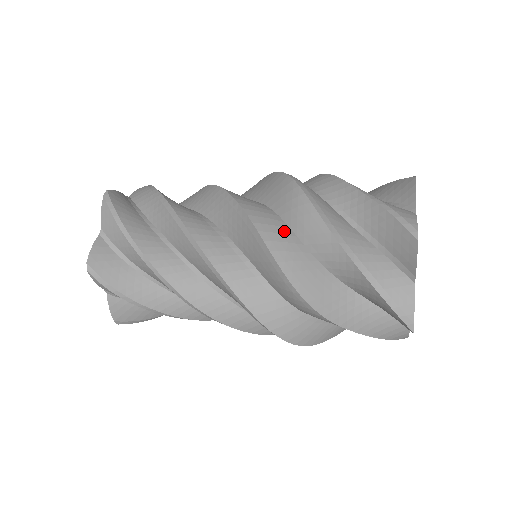
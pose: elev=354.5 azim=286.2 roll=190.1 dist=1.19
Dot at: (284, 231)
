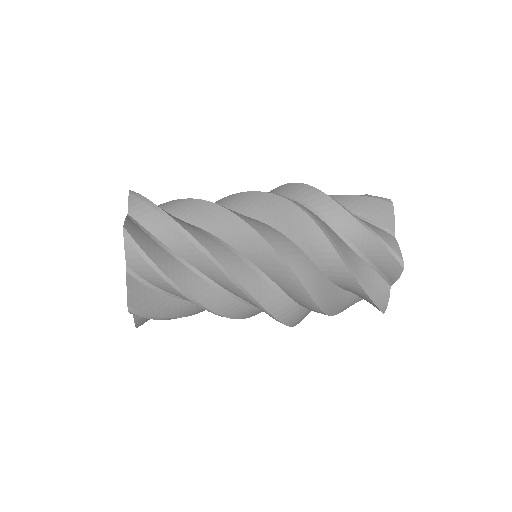
Dot at: (308, 264)
